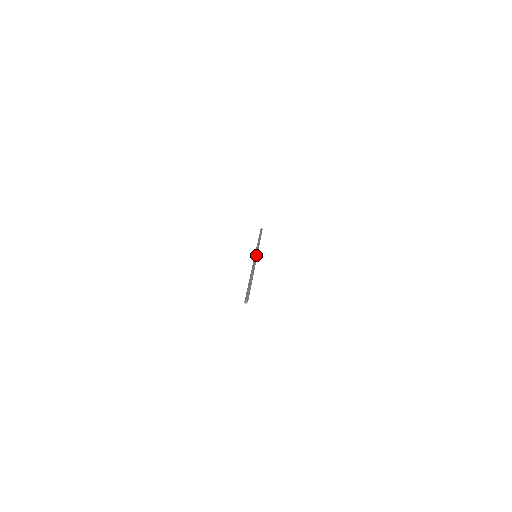
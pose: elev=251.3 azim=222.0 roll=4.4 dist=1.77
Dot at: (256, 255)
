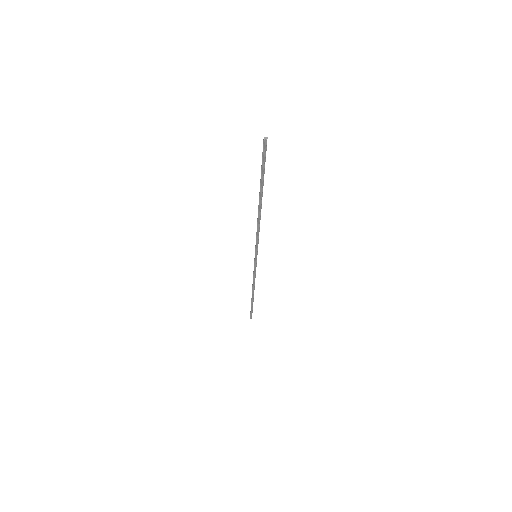
Dot at: occluded
